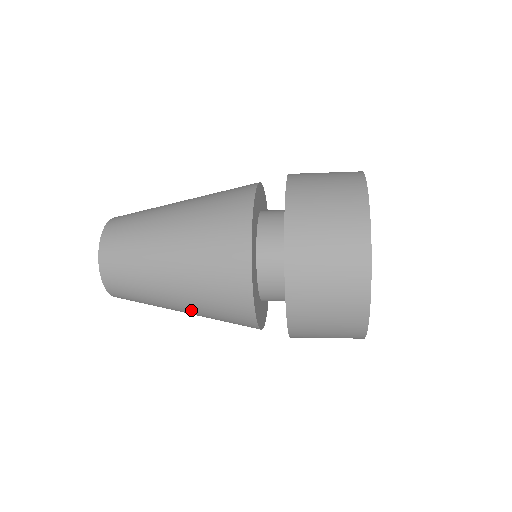
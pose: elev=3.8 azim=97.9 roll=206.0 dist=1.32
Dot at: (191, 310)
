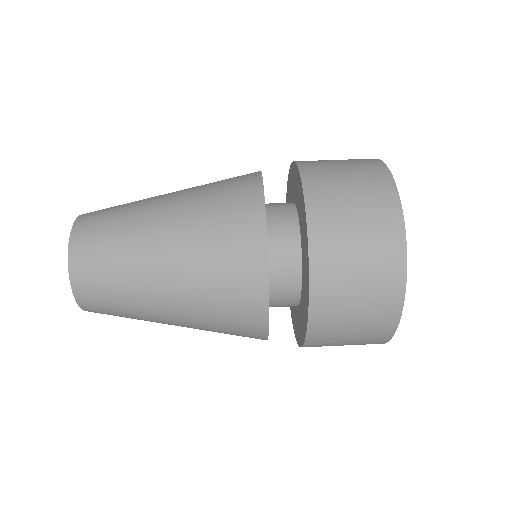
Dot at: occluded
